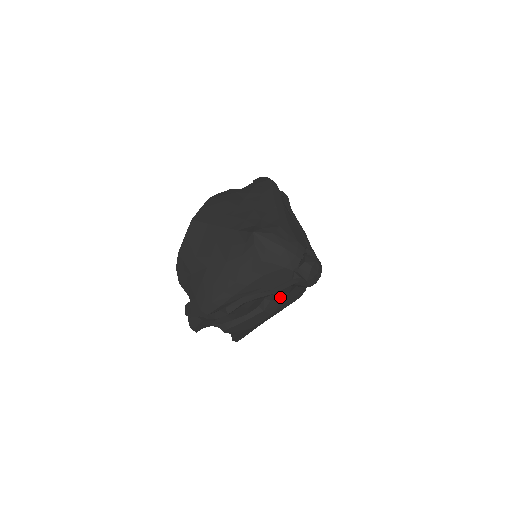
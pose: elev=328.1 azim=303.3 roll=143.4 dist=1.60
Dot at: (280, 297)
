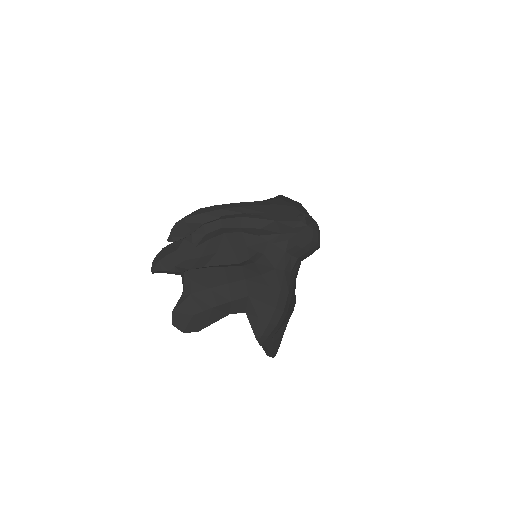
Dot at: (265, 267)
